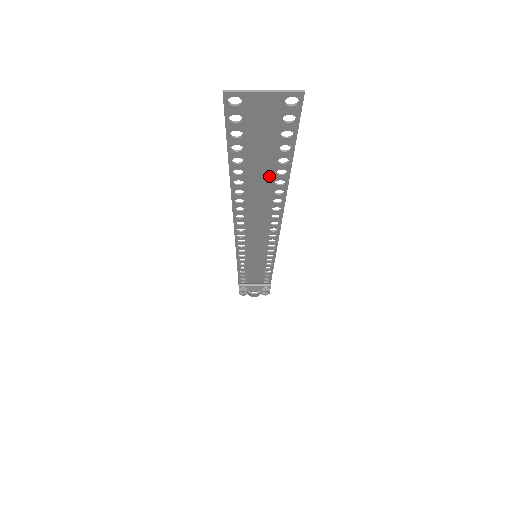
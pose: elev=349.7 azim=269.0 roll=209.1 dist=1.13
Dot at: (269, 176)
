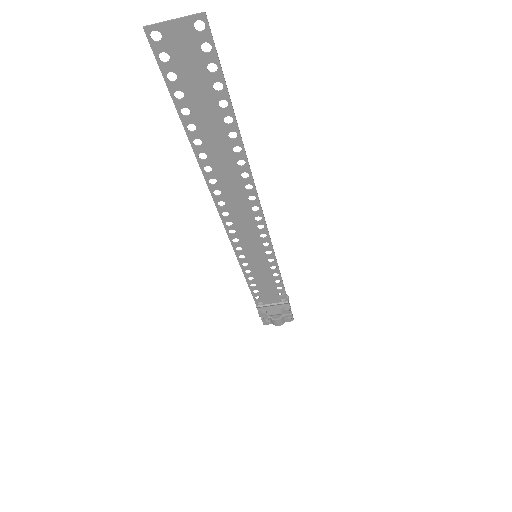
Dot at: (220, 128)
